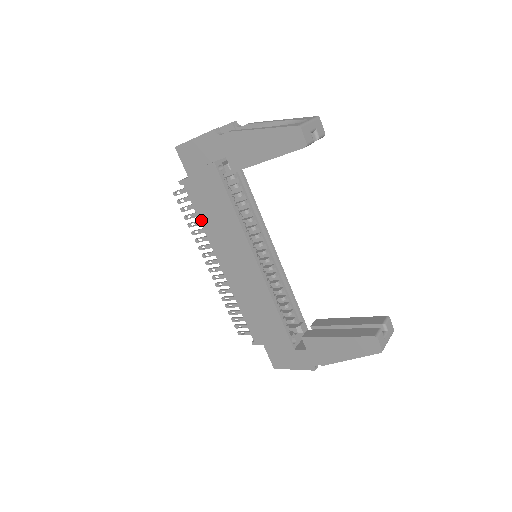
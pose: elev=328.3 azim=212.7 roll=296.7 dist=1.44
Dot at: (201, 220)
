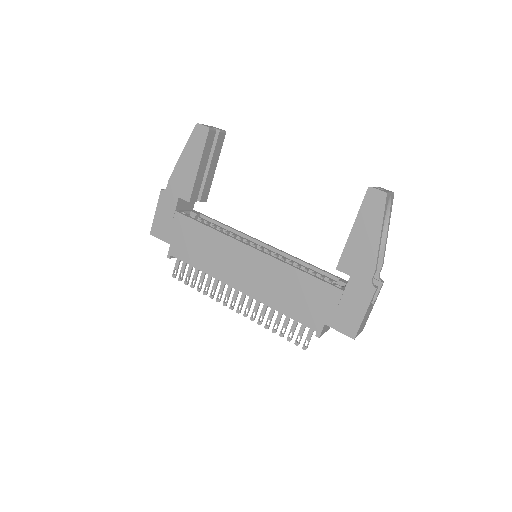
Dot at: (199, 267)
